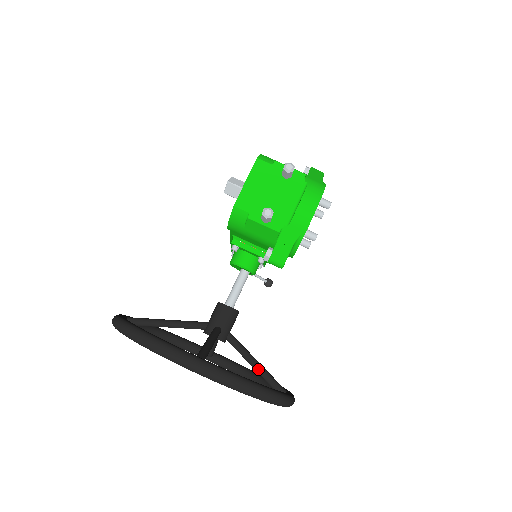
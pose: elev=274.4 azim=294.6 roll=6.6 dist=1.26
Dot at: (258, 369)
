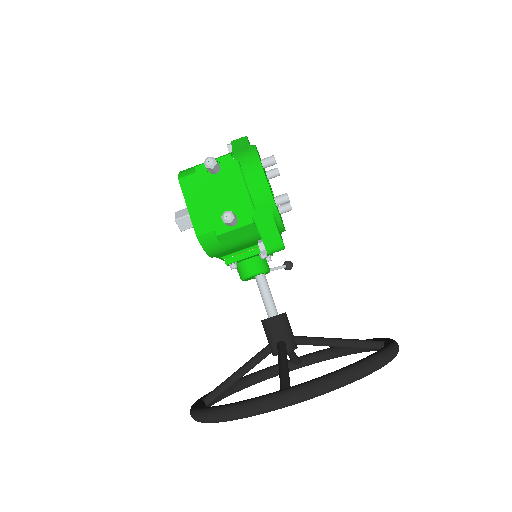
Dot at: (344, 345)
